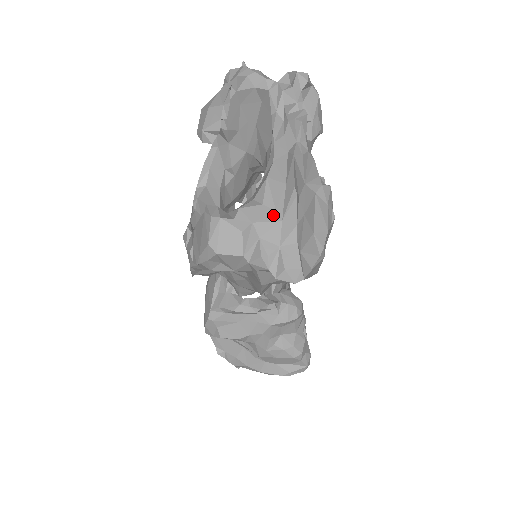
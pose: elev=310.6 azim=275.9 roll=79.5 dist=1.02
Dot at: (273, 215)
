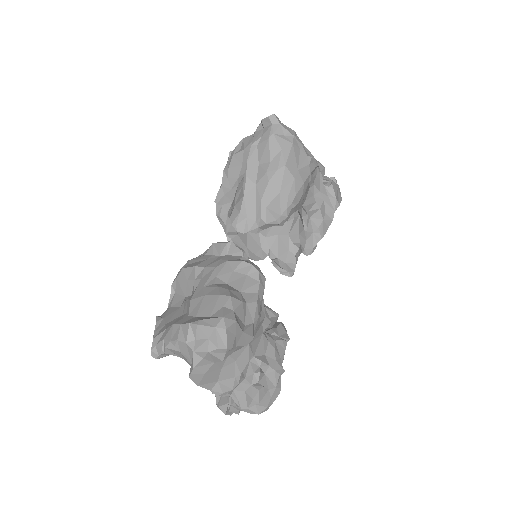
Dot at: occluded
